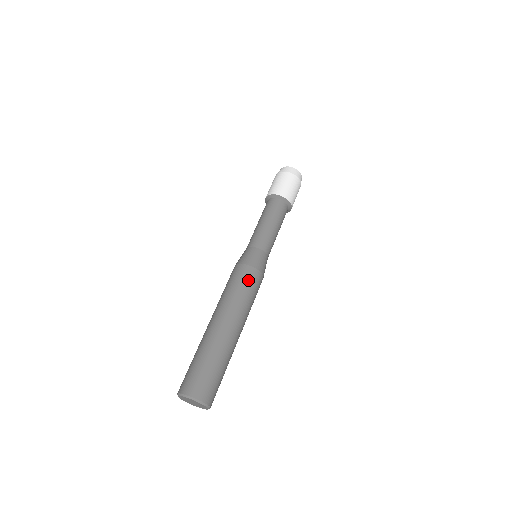
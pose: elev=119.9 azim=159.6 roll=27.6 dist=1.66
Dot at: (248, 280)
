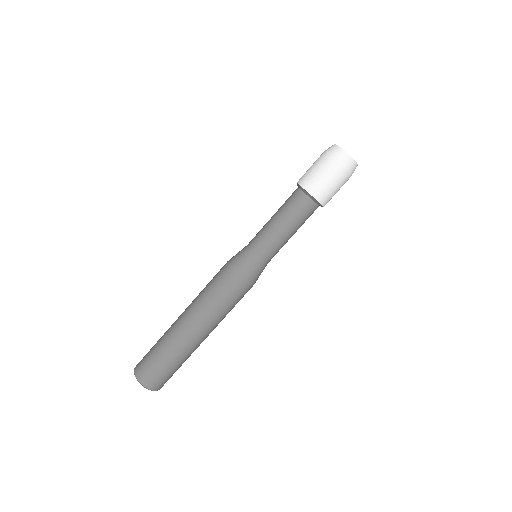
Dot at: (233, 294)
